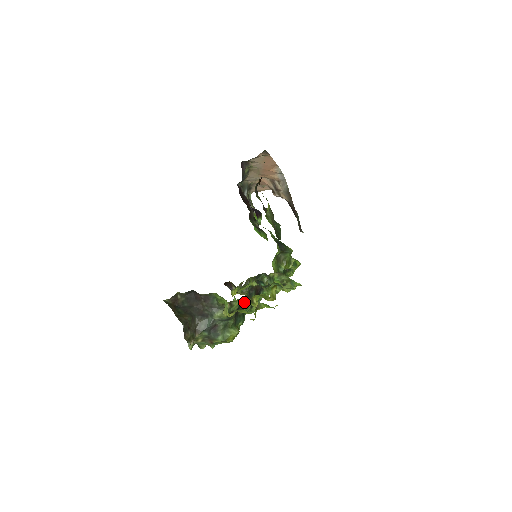
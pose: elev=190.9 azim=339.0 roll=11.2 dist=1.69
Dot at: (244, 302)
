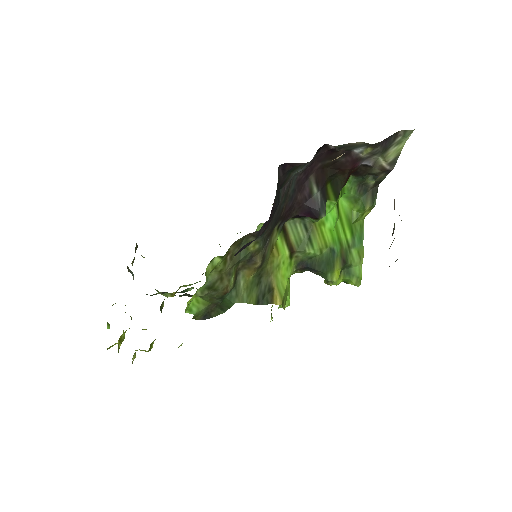
Dot at: occluded
